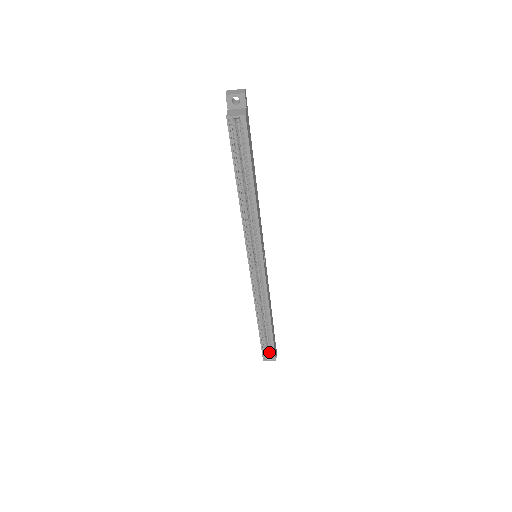
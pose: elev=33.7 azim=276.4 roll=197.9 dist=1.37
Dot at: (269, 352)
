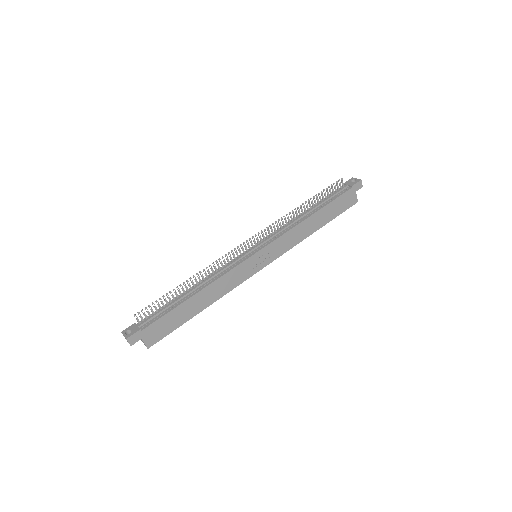
Dot at: occluded
